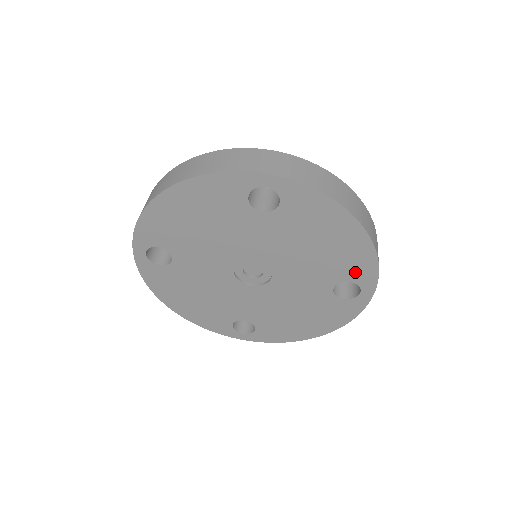
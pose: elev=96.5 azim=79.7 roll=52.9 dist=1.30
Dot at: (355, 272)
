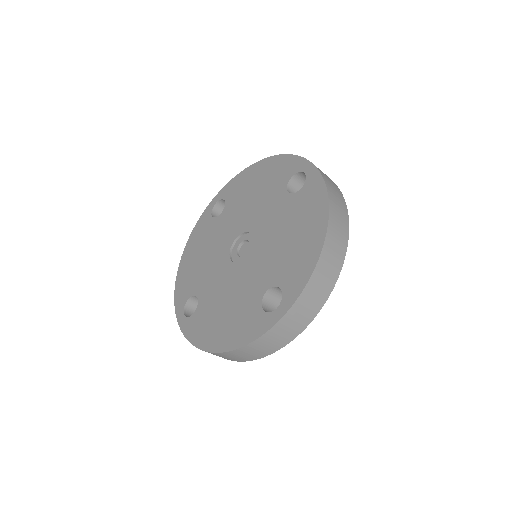
Dot at: (291, 279)
